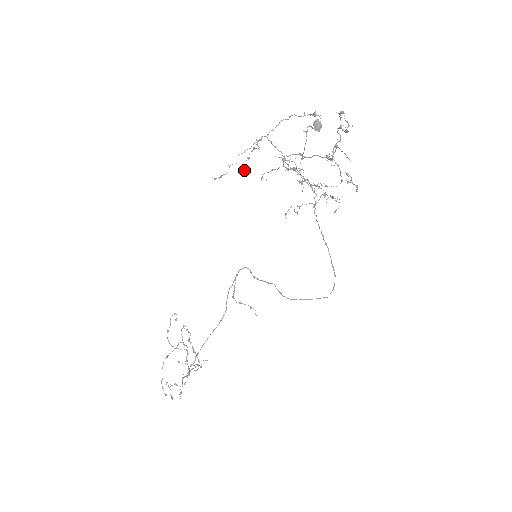
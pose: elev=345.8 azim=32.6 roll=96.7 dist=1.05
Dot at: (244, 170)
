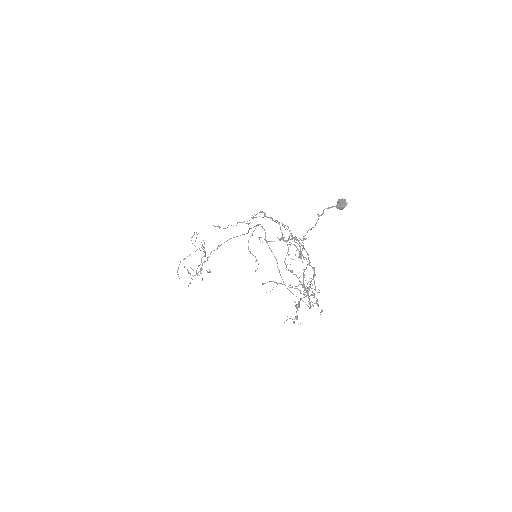
Dot at: (247, 223)
